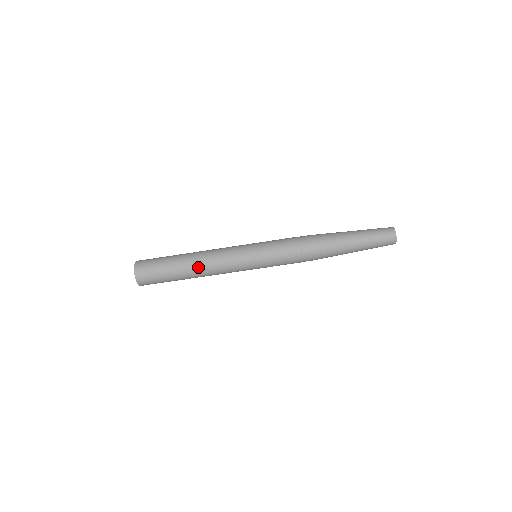
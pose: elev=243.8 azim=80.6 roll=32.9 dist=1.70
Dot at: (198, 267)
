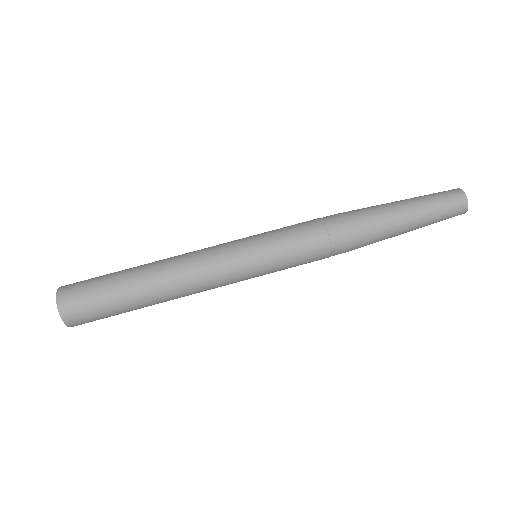
Dot at: (162, 272)
